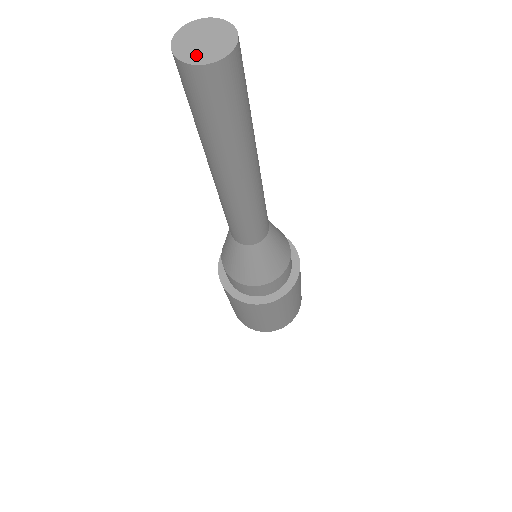
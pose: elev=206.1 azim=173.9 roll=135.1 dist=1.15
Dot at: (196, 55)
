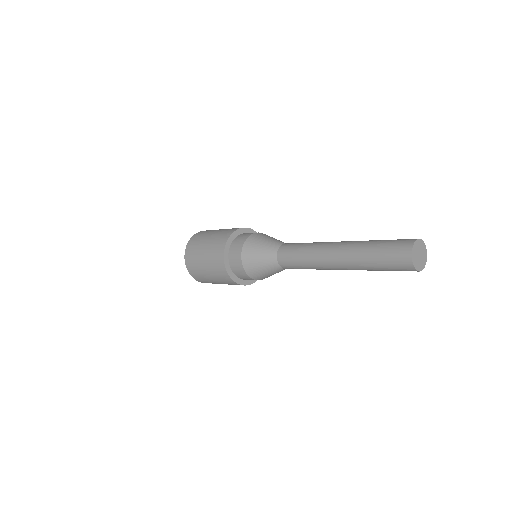
Dot at: (416, 262)
